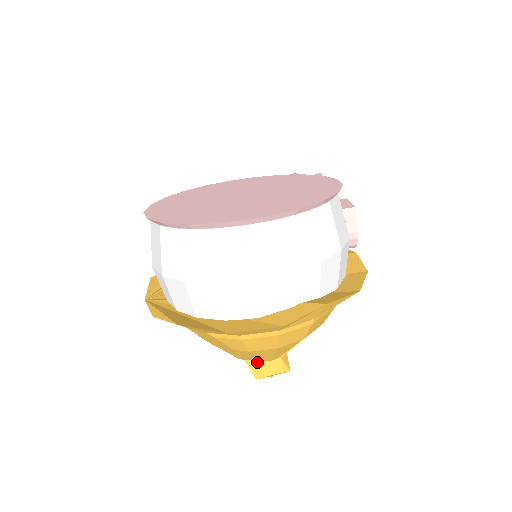
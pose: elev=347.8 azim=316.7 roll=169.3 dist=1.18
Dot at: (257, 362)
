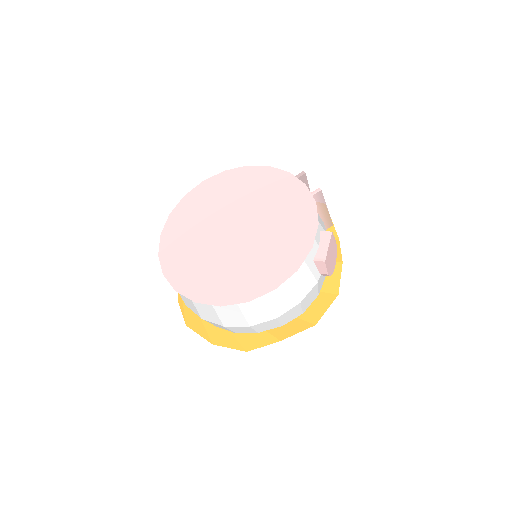
Dot at: occluded
